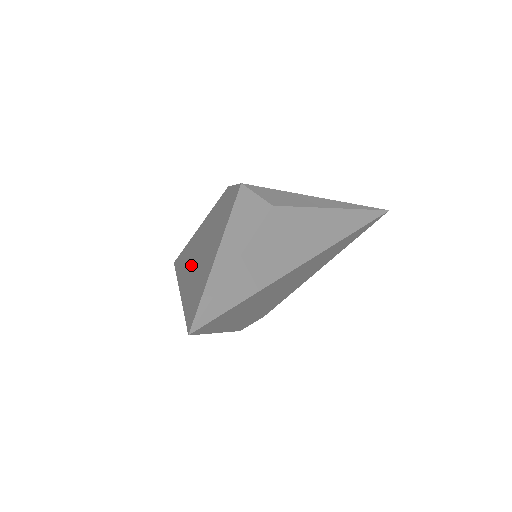
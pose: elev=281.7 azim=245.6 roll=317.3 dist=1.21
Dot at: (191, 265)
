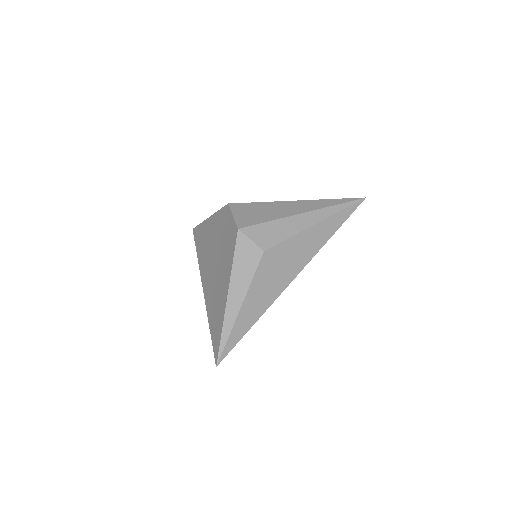
Dot at: (208, 273)
